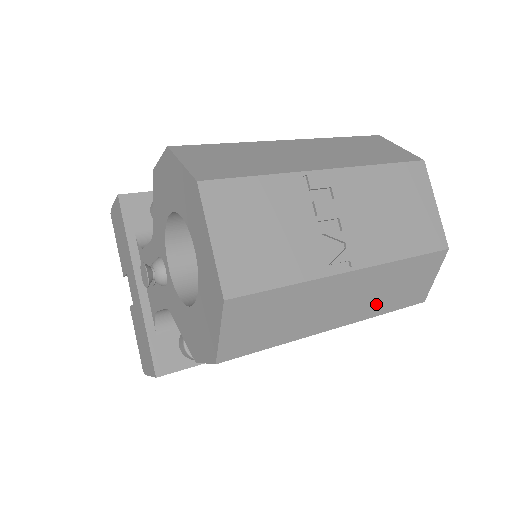
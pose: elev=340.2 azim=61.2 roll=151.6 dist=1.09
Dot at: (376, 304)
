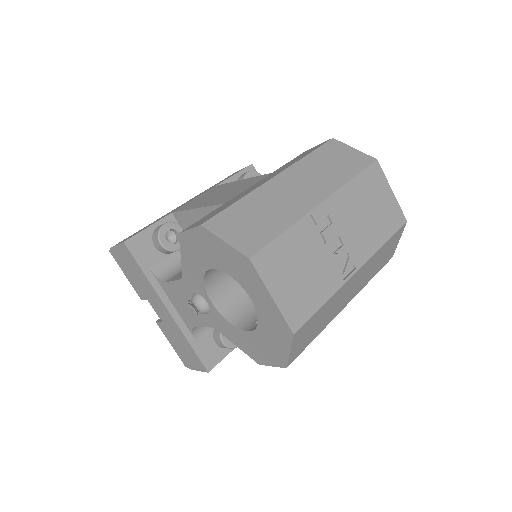
Dot at: (368, 277)
